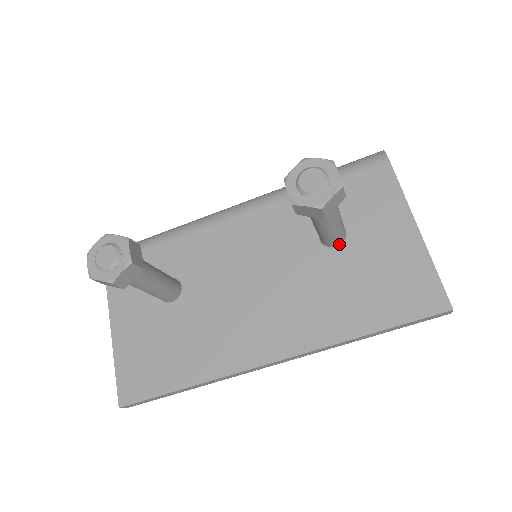
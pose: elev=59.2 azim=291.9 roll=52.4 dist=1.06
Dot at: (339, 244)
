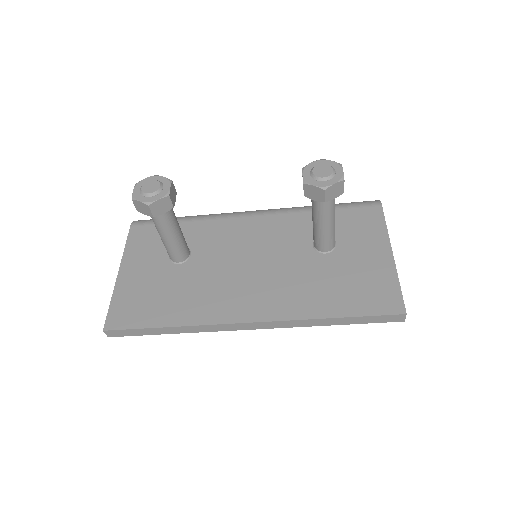
Dot at: (328, 250)
